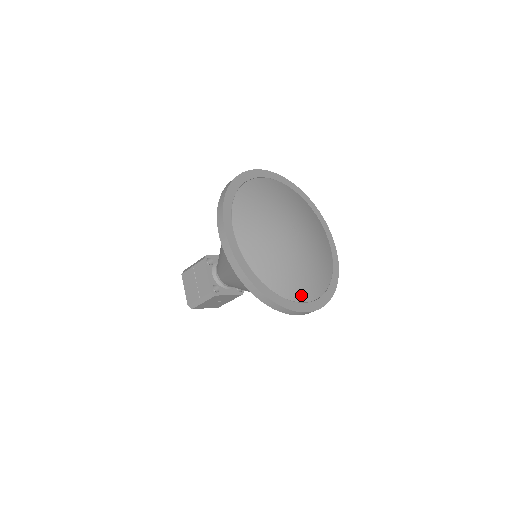
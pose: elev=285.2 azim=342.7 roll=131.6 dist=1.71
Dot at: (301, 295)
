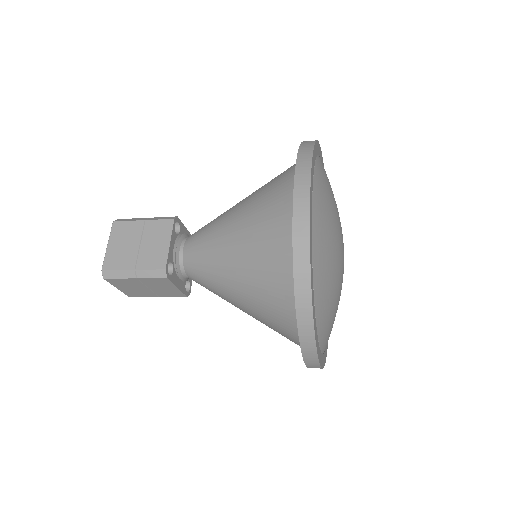
Dot at: (324, 338)
